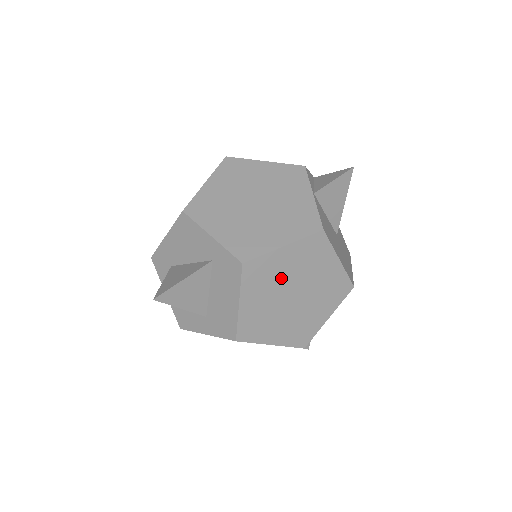
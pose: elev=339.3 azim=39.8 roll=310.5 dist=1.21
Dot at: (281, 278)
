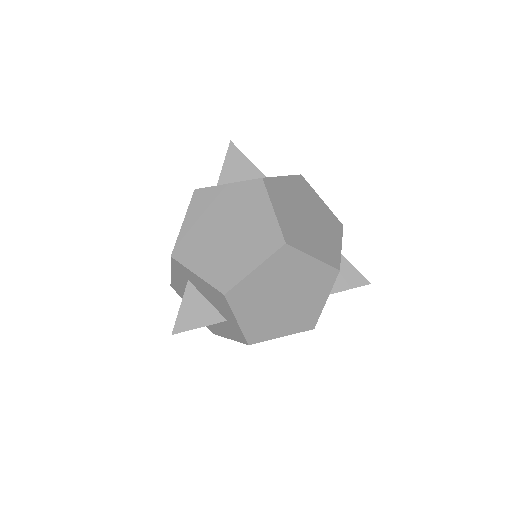
Dot at: occluded
